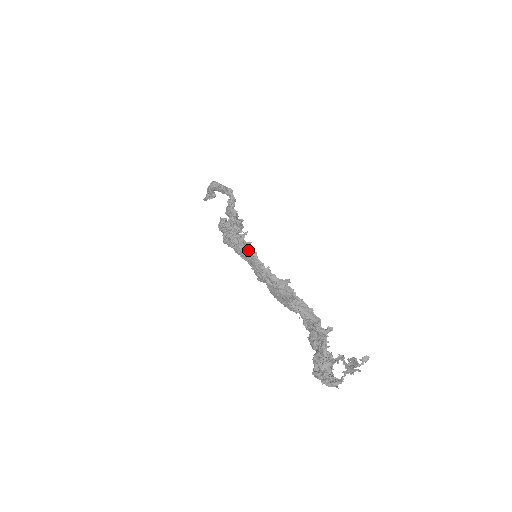
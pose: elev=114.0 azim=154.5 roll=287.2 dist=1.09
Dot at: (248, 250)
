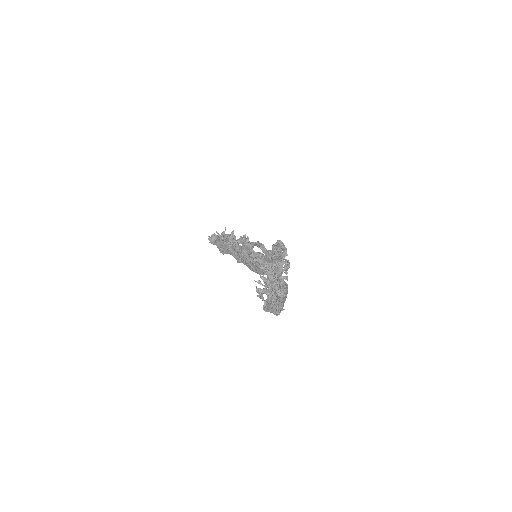
Dot at: (217, 236)
